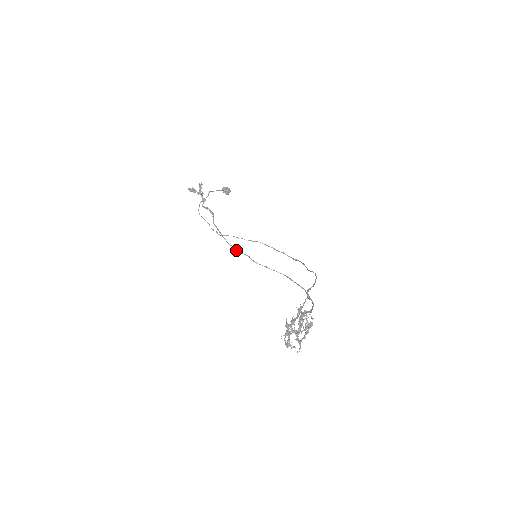
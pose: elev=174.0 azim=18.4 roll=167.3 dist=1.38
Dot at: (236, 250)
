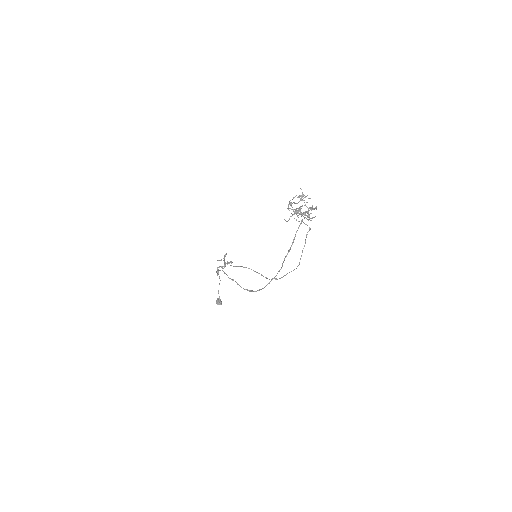
Dot at: (224, 273)
